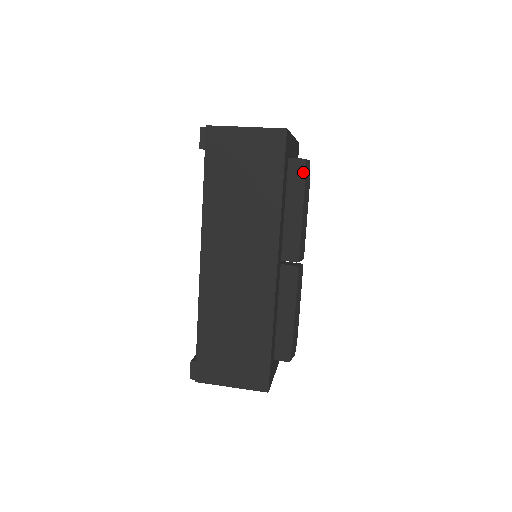
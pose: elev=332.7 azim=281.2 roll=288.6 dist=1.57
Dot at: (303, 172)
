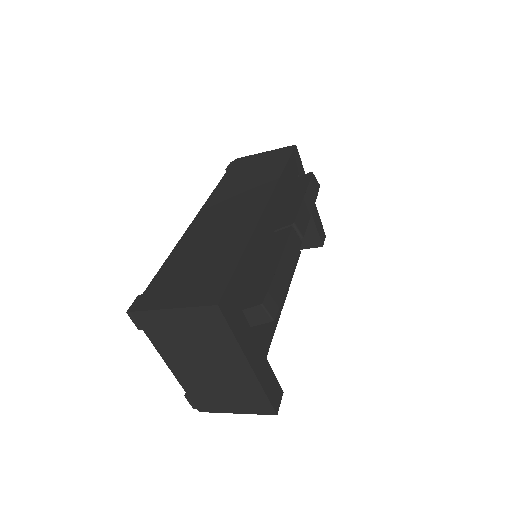
Dot at: (309, 177)
